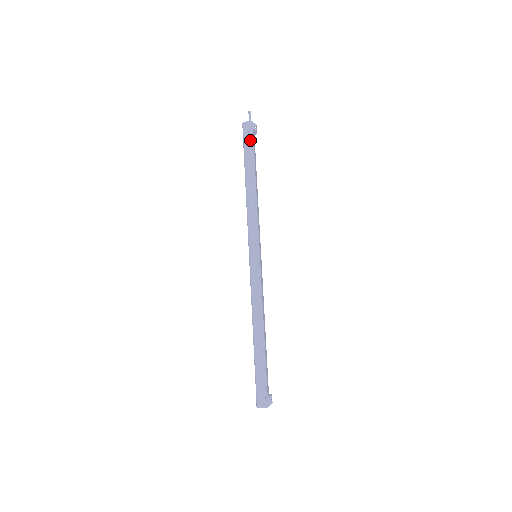
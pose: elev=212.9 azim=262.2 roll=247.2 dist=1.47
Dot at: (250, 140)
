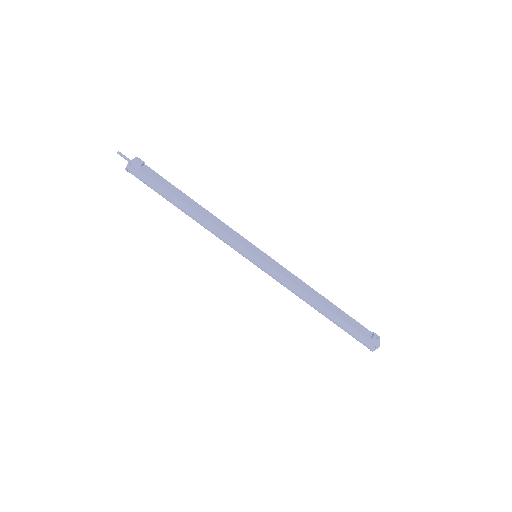
Dot at: (147, 179)
